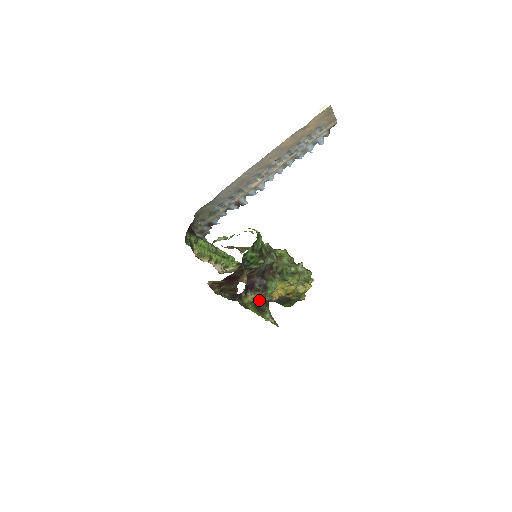
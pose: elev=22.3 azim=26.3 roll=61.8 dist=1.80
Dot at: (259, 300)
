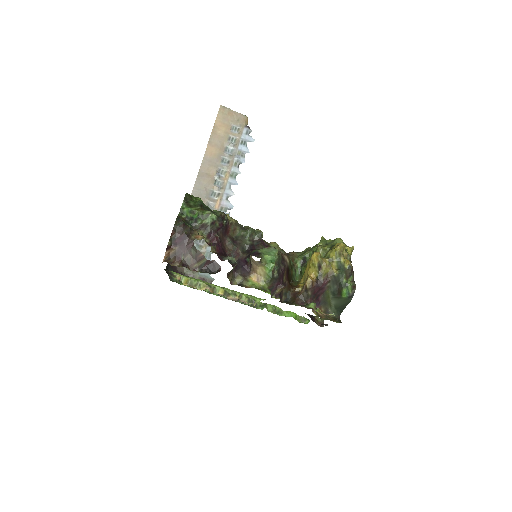
Dot at: (270, 279)
